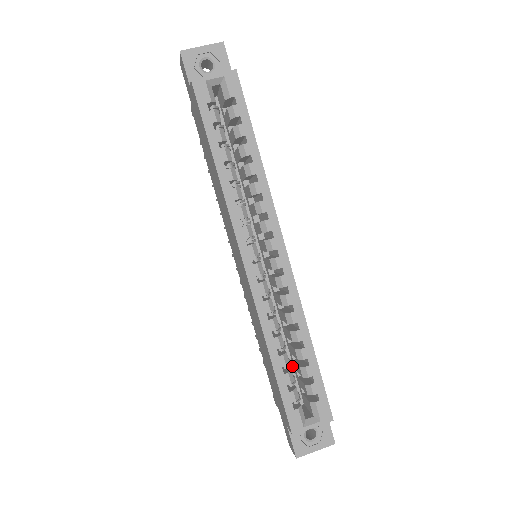
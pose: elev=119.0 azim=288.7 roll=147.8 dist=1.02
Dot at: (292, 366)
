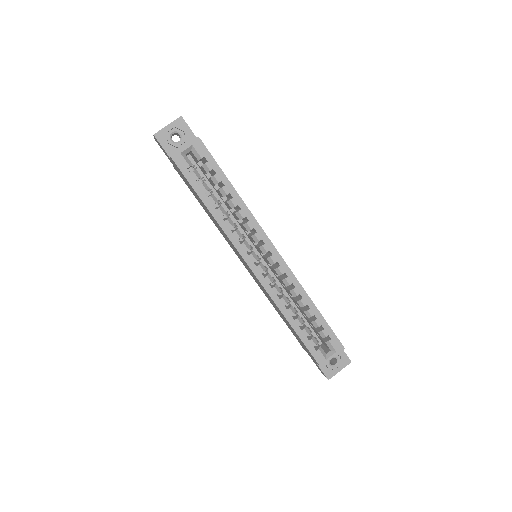
Dot at: (306, 321)
